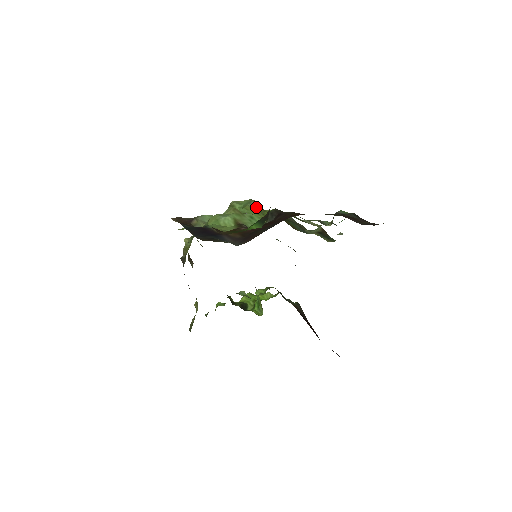
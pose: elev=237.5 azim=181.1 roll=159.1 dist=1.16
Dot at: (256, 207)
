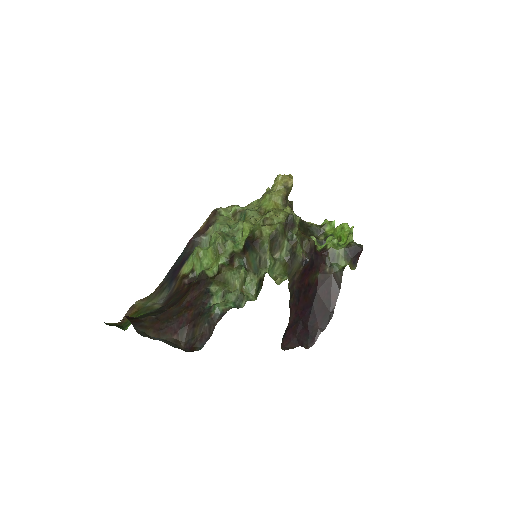
Dot at: (215, 250)
